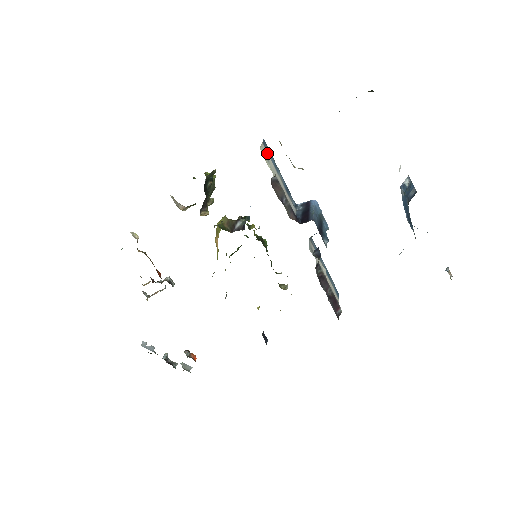
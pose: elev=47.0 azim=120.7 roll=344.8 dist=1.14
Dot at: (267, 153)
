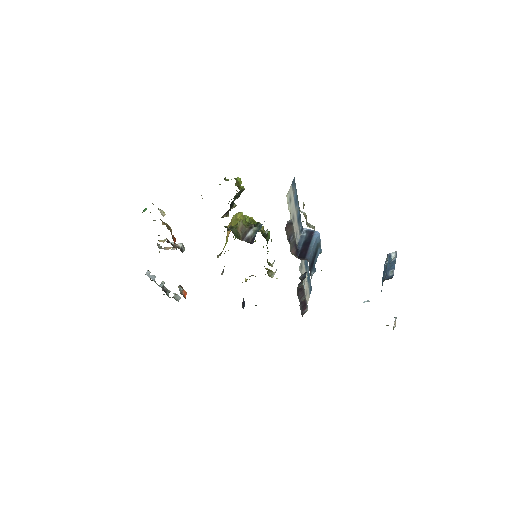
Dot at: (292, 193)
